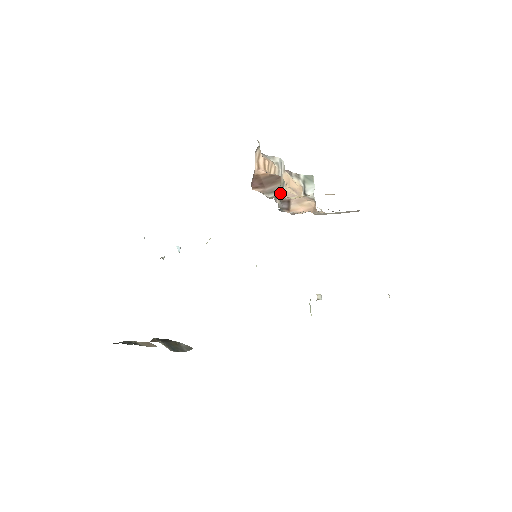
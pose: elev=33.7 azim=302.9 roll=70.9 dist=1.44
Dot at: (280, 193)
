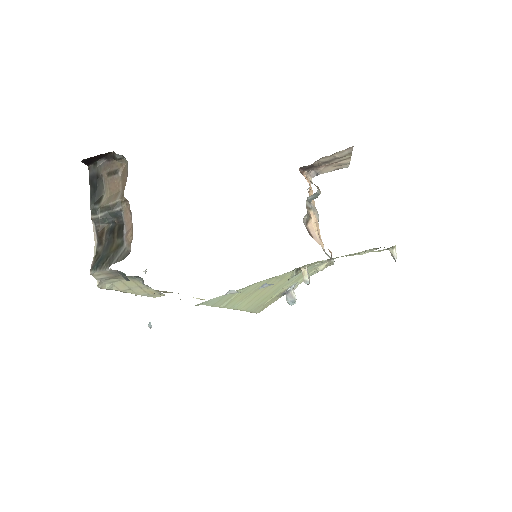
Dot at: occluded
